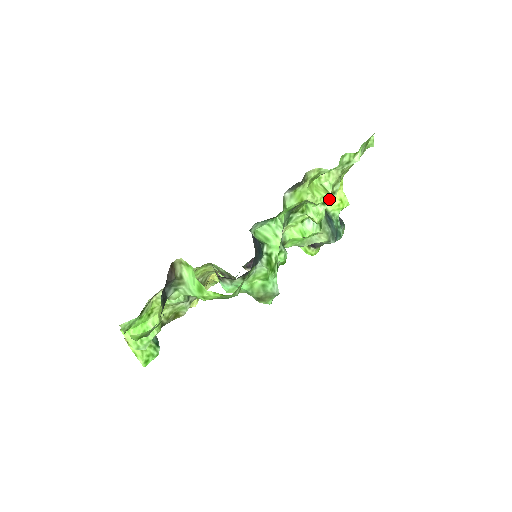
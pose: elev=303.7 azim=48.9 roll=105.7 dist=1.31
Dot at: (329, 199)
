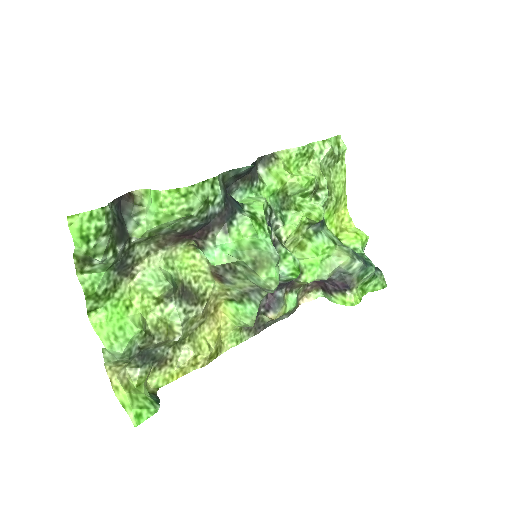
Dot at: (321, 195)
